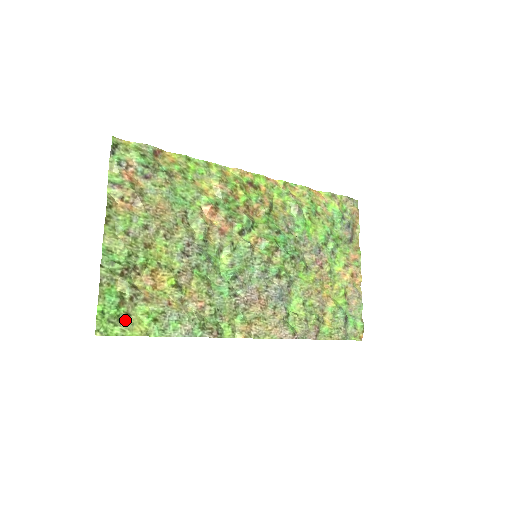
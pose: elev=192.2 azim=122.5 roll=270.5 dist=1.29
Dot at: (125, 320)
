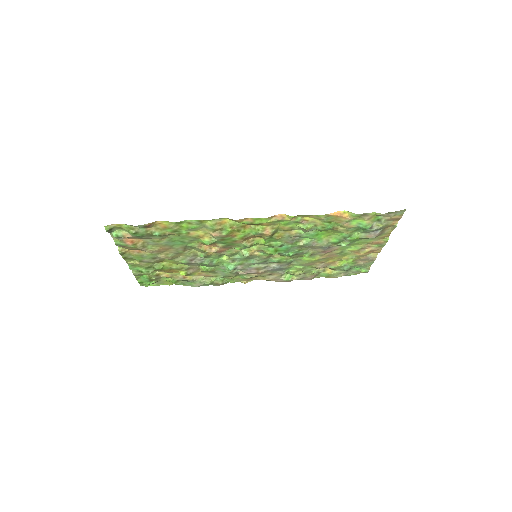
Dot at: (157, 282)
